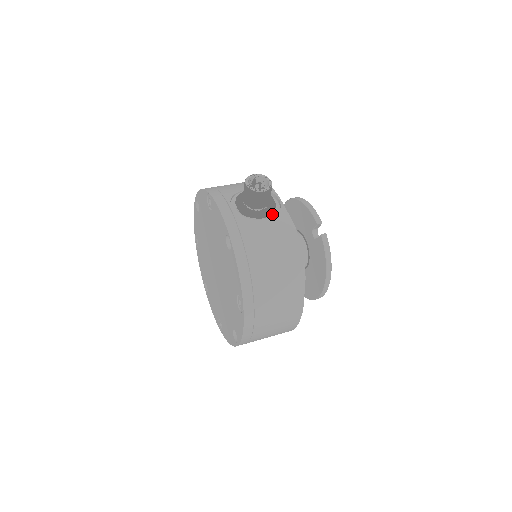
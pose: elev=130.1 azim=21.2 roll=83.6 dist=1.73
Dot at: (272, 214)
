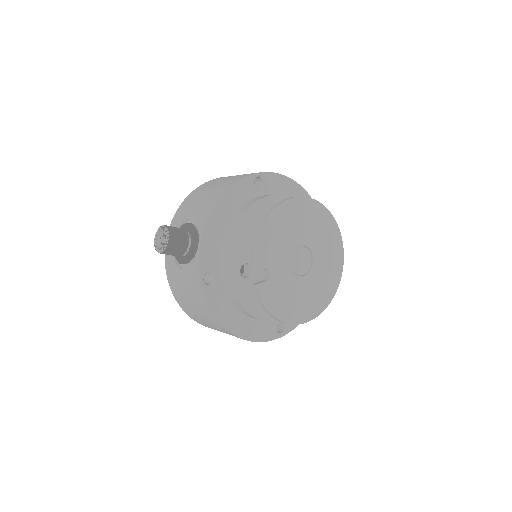
Dot at: (193, 260)
